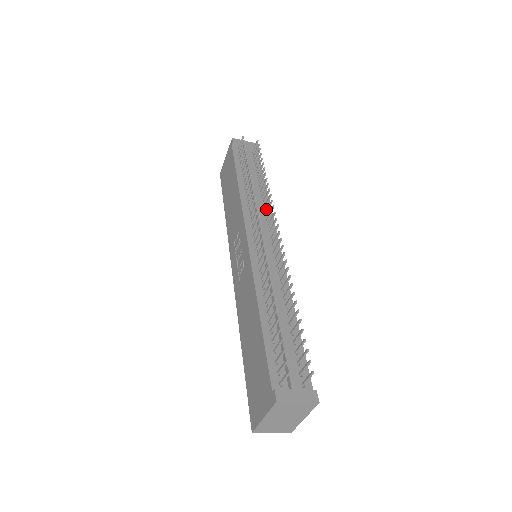
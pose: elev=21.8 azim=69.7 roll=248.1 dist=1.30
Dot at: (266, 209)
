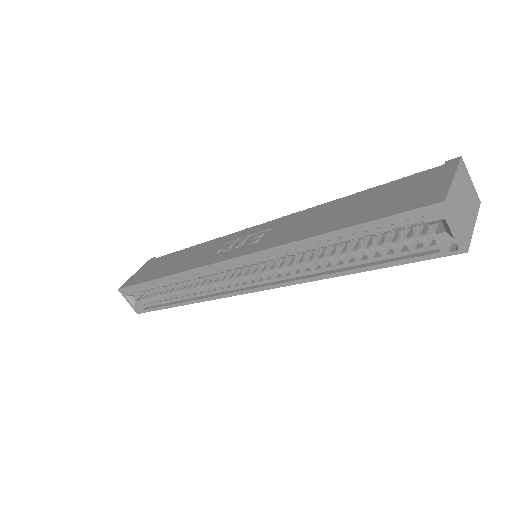
Dot at: occluded
